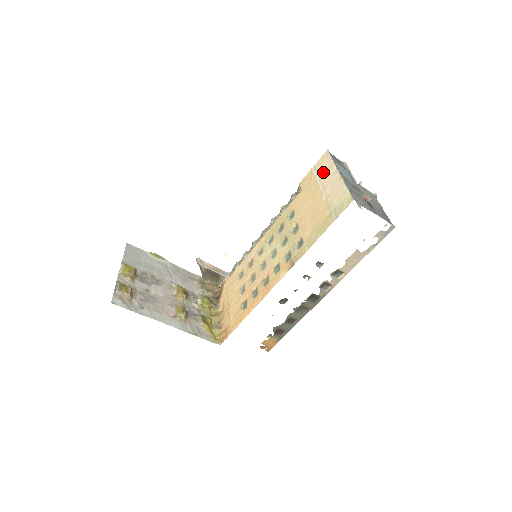
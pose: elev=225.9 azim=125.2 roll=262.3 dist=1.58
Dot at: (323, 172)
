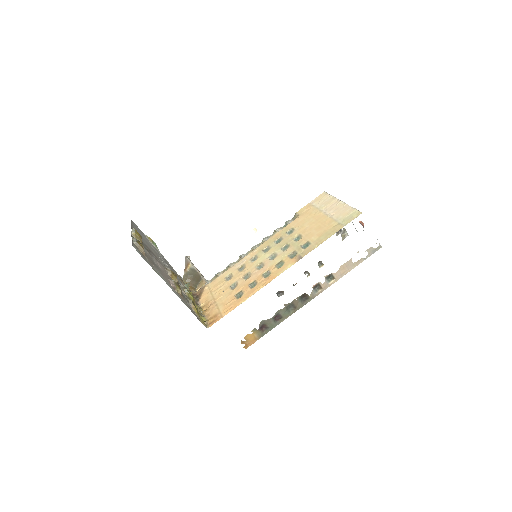
Dot at: (323, 203)
